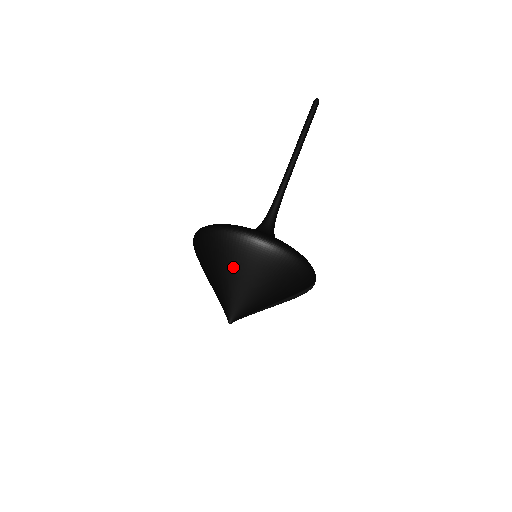
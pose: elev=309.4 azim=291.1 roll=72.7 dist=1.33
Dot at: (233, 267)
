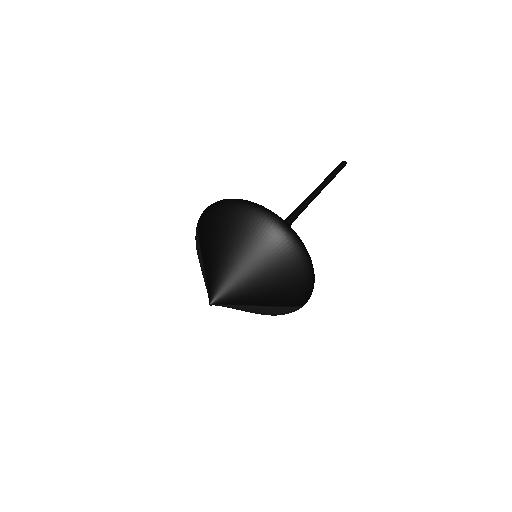
Dot at: (248, 245)
